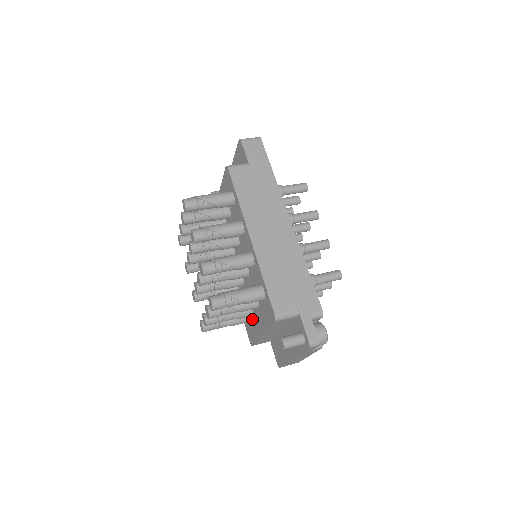
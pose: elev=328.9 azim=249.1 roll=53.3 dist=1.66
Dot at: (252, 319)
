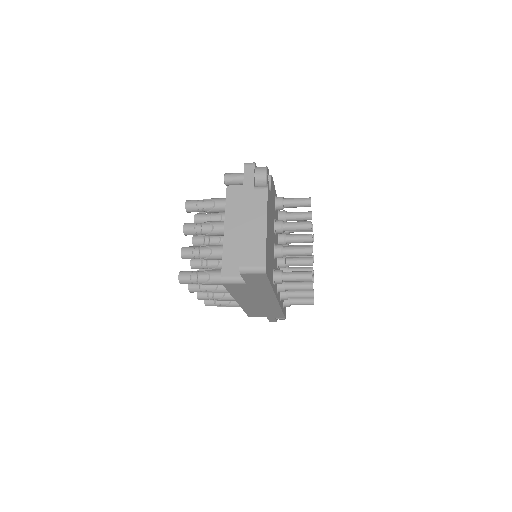
Dot at: occluded
